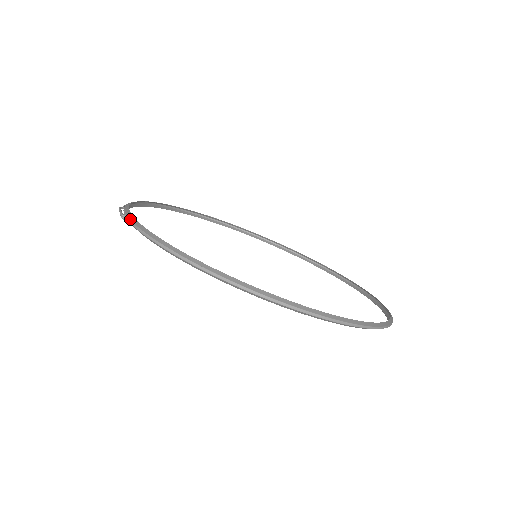
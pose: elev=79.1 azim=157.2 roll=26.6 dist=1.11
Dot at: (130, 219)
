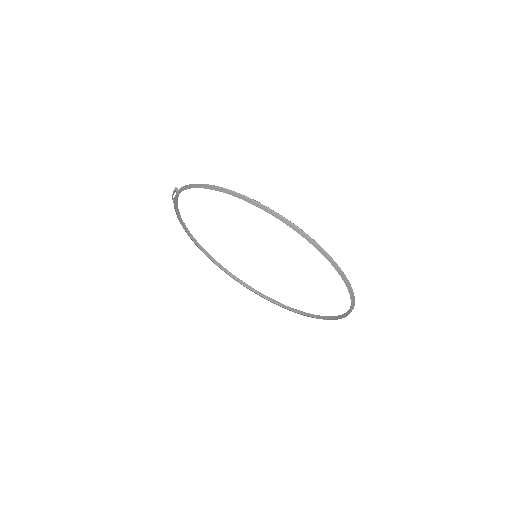
Dot at: (180, 188)
